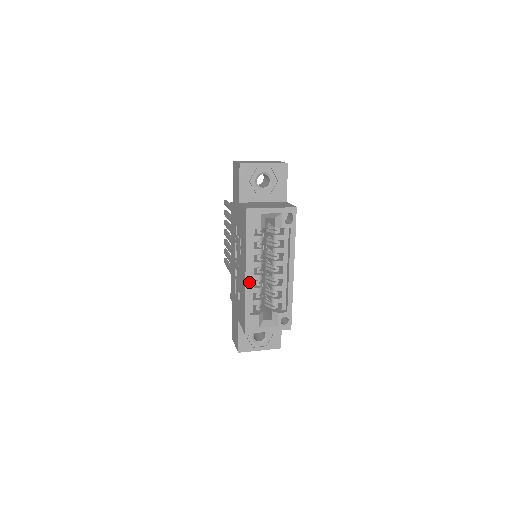
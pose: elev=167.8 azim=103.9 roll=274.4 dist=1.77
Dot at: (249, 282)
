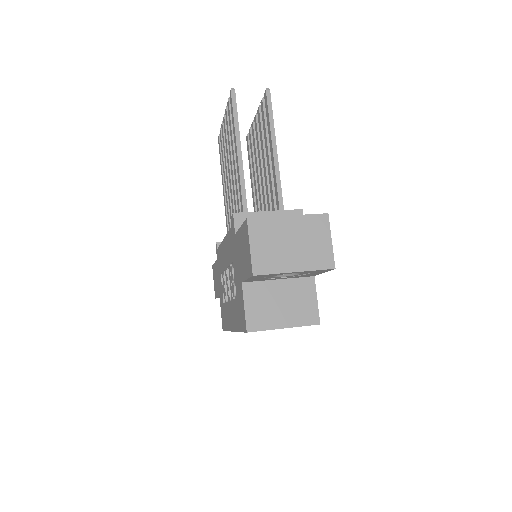
Dot at: occluded
